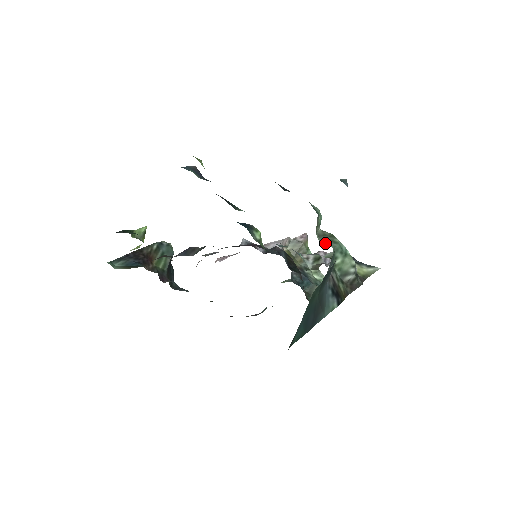
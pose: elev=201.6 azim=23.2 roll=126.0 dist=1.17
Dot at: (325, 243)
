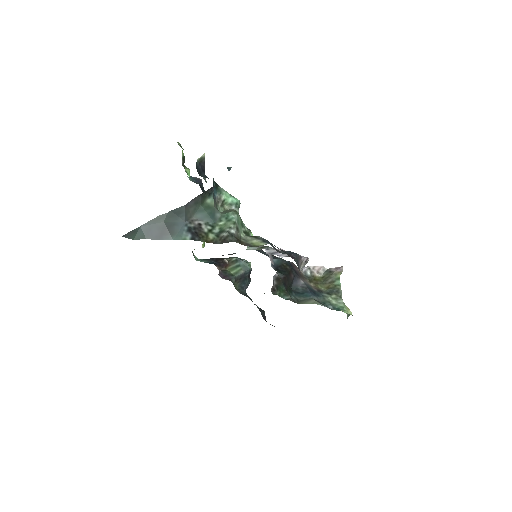
Dot at: (222, 213)
